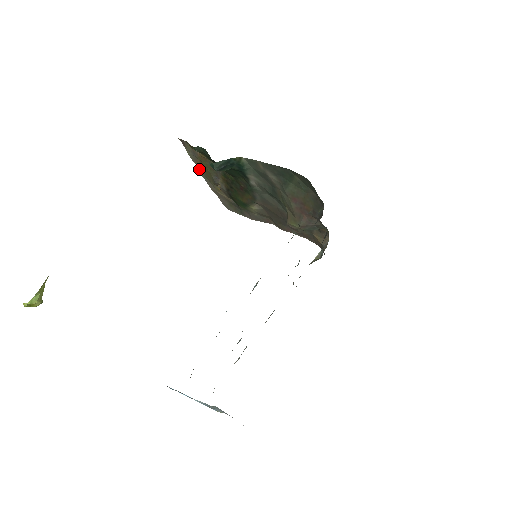
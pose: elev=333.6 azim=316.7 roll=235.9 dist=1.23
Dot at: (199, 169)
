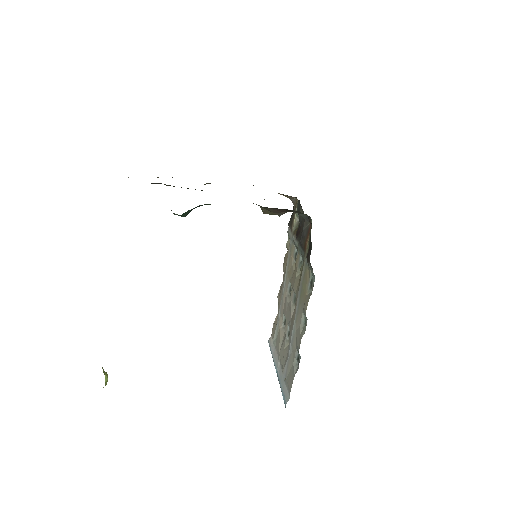
Dot at: occluded
